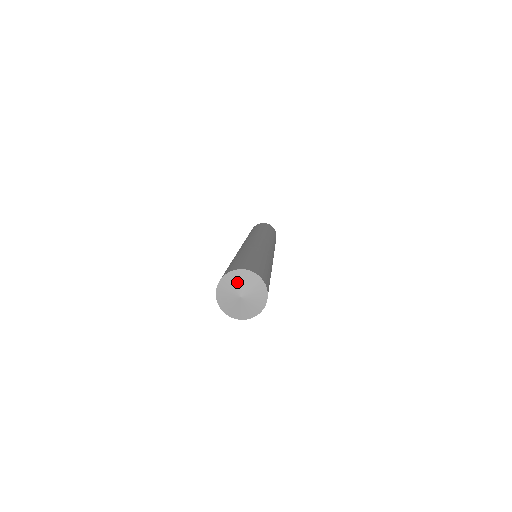
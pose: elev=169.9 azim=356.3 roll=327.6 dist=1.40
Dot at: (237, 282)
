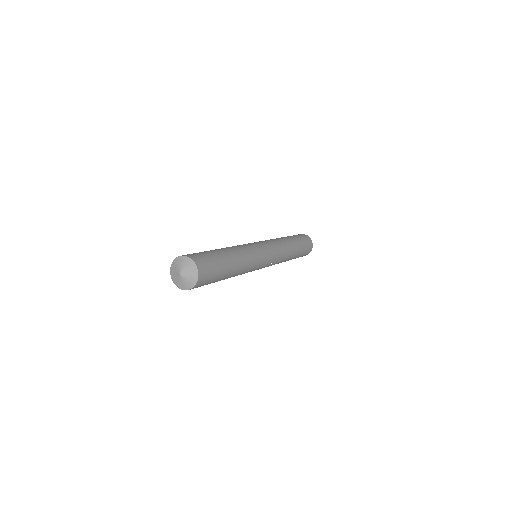
Dot at: (187, 267)
